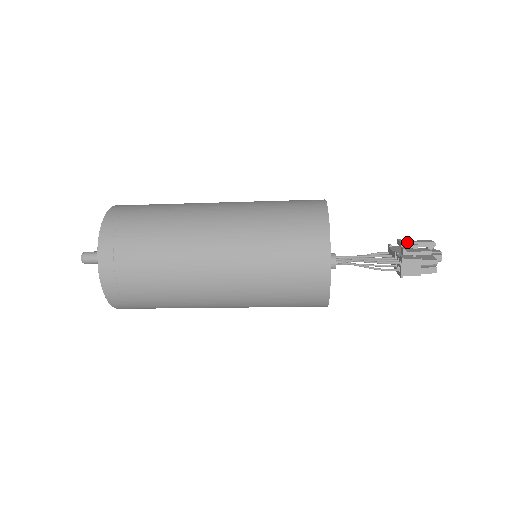
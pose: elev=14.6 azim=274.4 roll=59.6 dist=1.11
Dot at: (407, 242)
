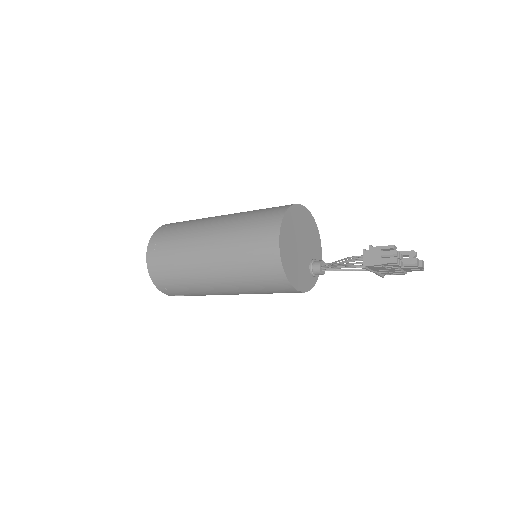
Dot at: occluded
